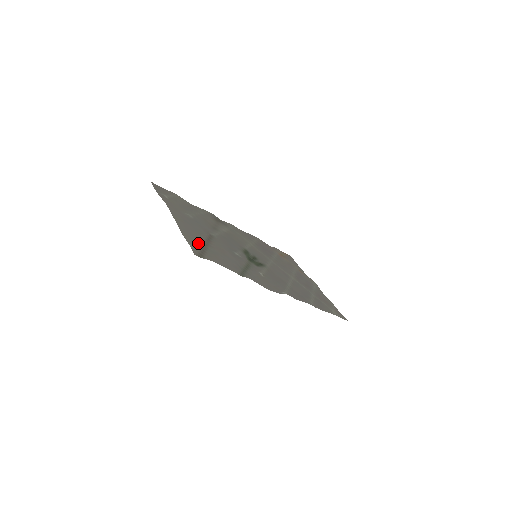
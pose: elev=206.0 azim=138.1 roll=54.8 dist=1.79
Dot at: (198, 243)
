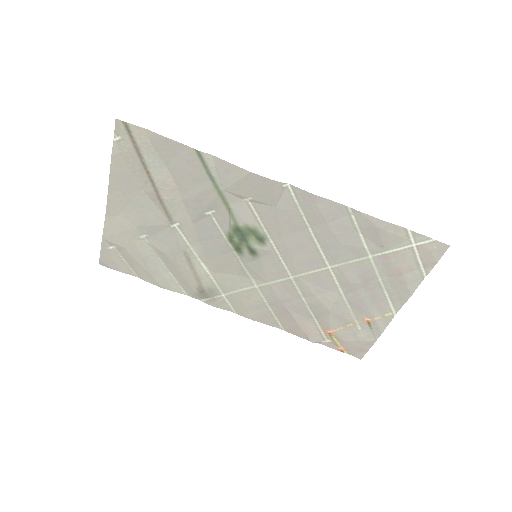
Dot at: (134, 164)
